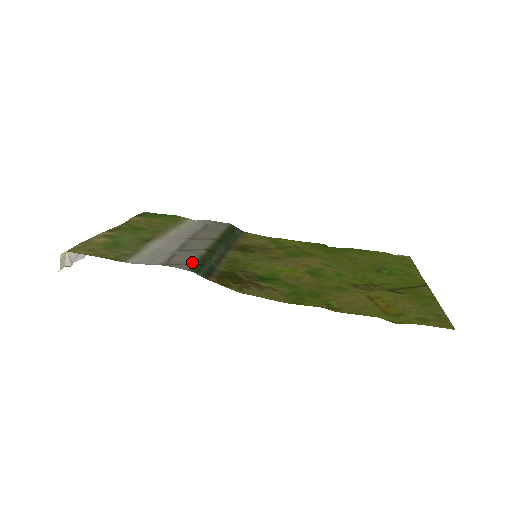
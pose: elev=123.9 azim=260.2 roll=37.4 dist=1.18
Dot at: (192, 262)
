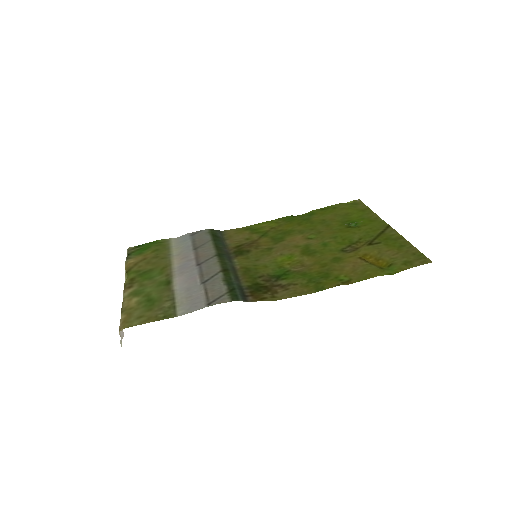
Dot at: (224, 291)
